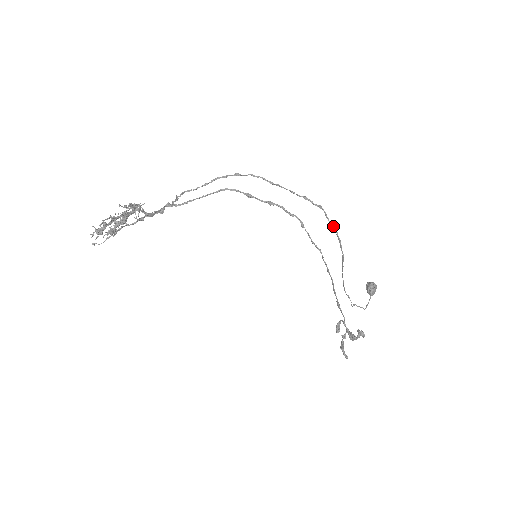
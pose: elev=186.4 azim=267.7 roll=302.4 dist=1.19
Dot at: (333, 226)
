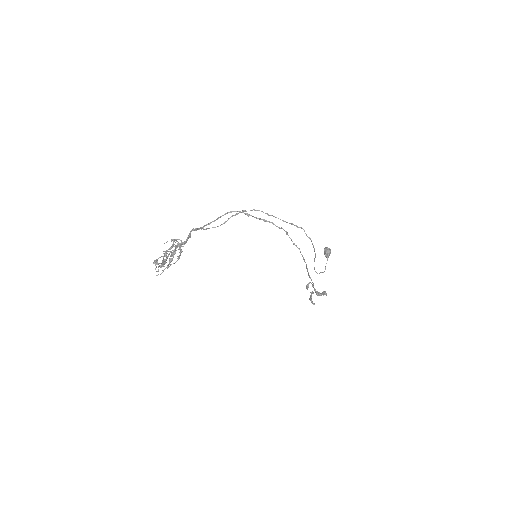
Dot at: (309, 238)
